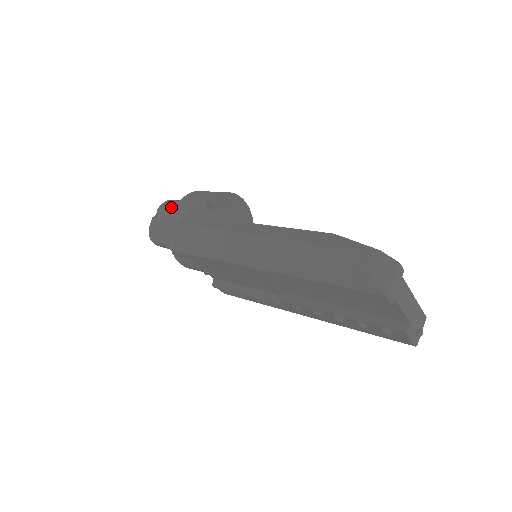
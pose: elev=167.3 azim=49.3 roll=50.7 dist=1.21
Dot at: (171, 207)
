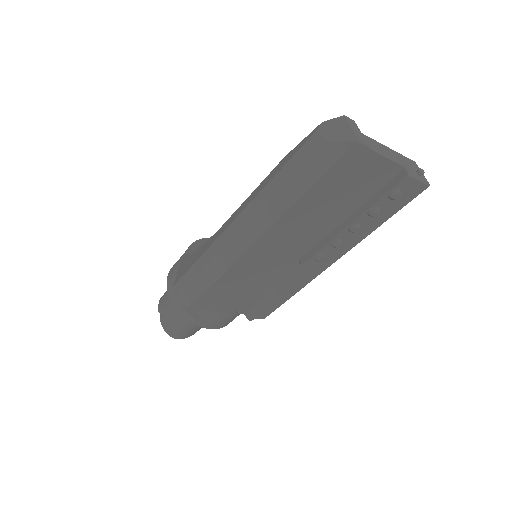
Dot at: (166, 297)
